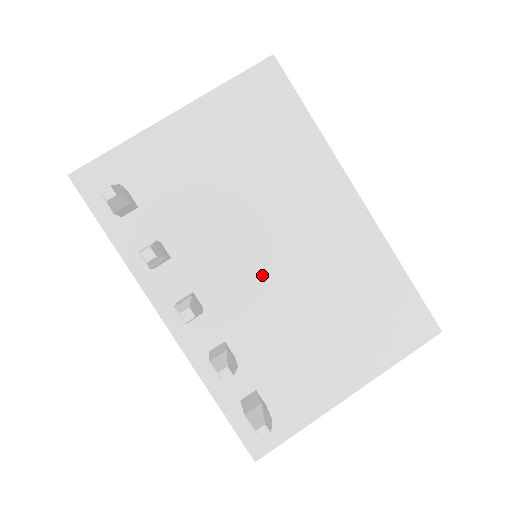
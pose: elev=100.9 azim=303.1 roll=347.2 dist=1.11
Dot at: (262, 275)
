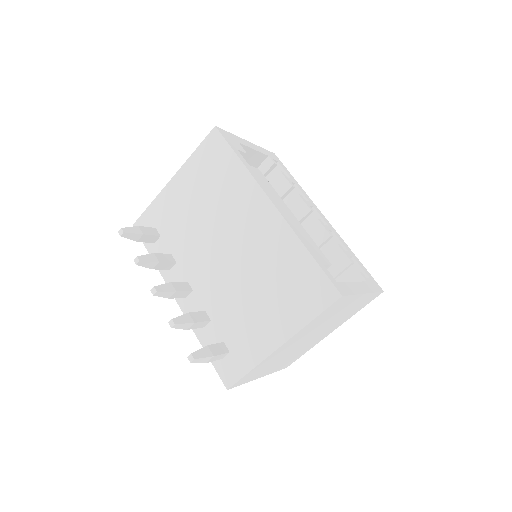
Dot at: (221, 267)
